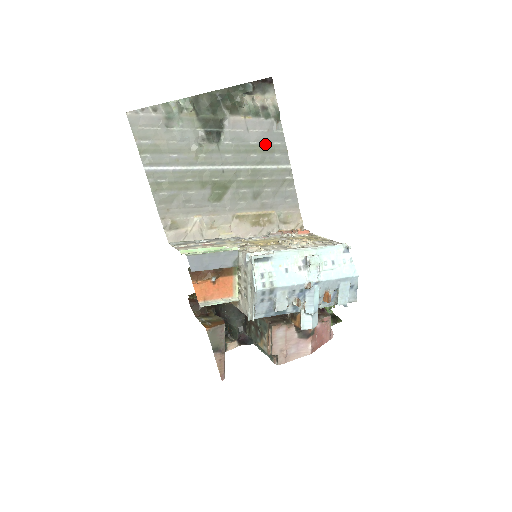
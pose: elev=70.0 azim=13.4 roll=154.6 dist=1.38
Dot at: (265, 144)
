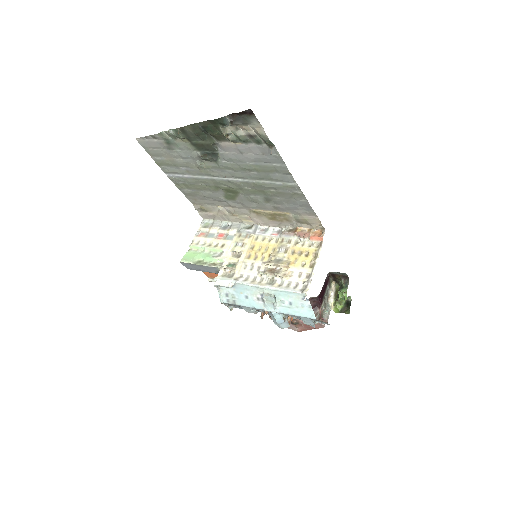
Dot at: (263, 165)
